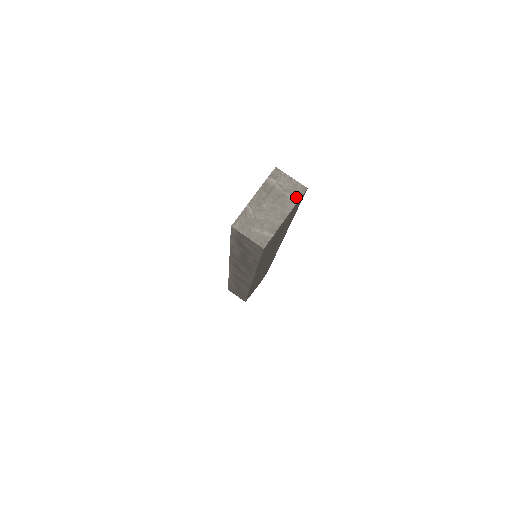
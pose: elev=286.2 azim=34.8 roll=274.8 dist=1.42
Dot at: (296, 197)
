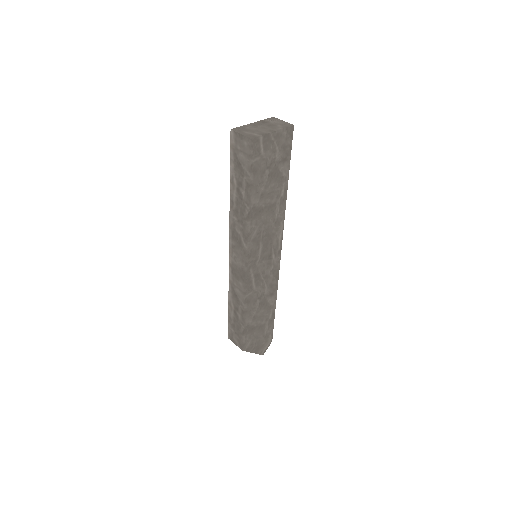
Dot at: (284, 127)
